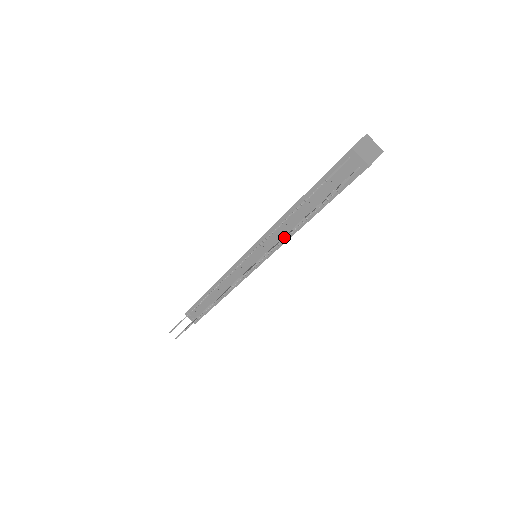
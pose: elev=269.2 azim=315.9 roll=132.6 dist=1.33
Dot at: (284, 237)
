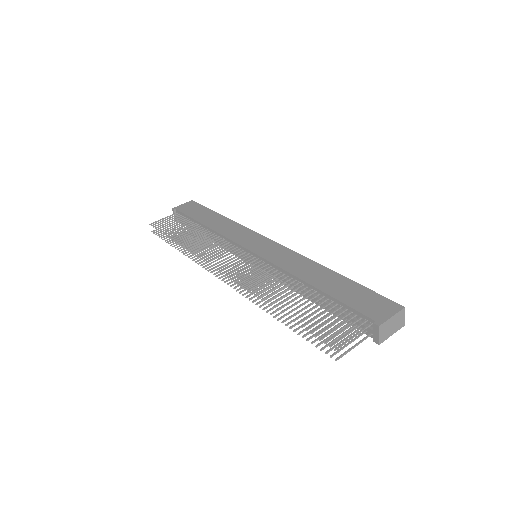
Dot at: occluded
